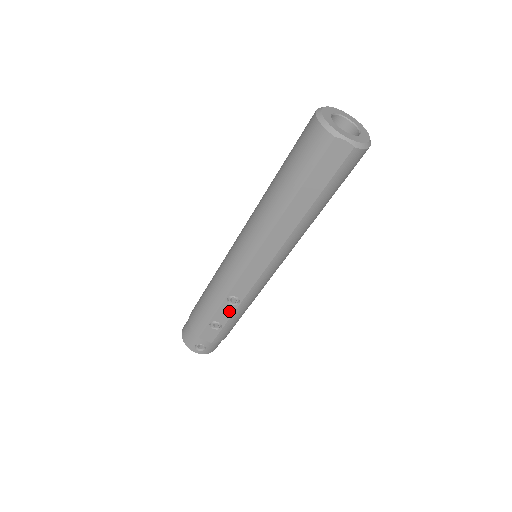
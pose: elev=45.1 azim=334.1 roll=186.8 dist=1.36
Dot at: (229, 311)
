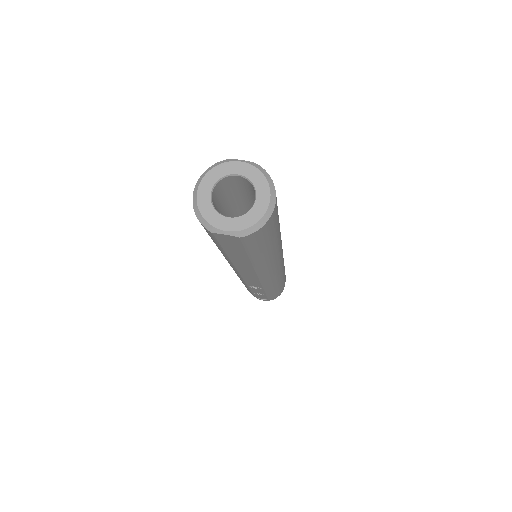
Dot at: (260, 290)
